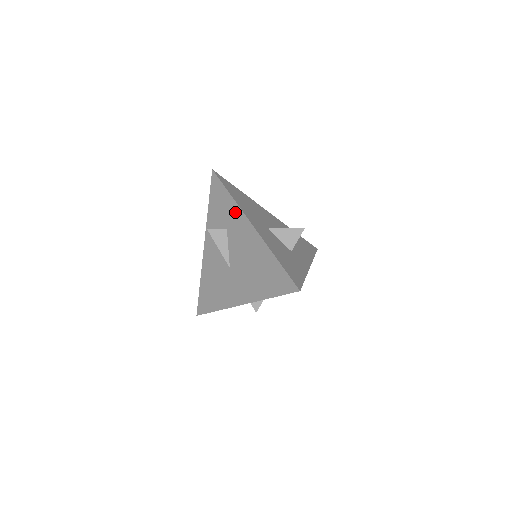
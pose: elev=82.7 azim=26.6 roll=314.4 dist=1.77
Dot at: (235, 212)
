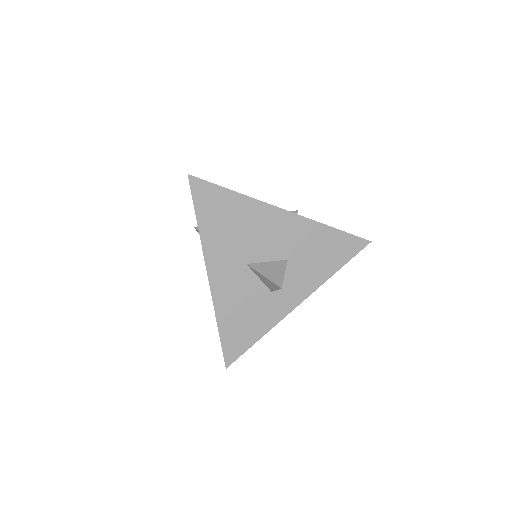
Dot at: occluded
